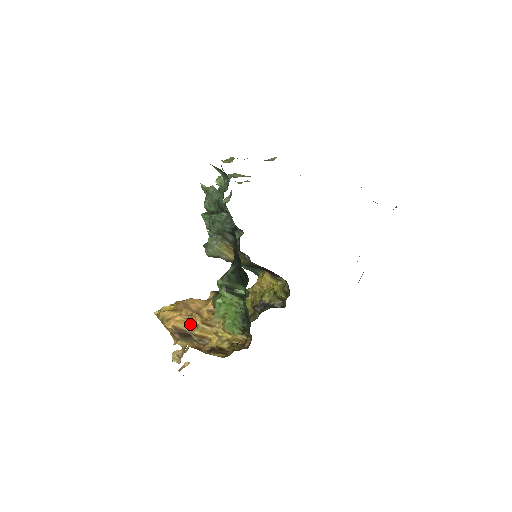
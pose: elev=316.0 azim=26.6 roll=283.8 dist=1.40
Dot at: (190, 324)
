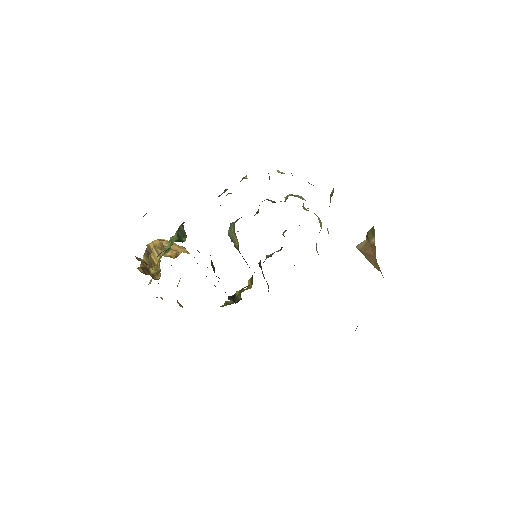
Dot at: occluded
